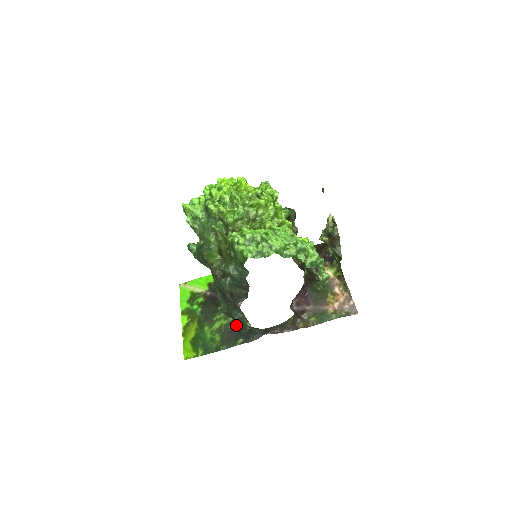
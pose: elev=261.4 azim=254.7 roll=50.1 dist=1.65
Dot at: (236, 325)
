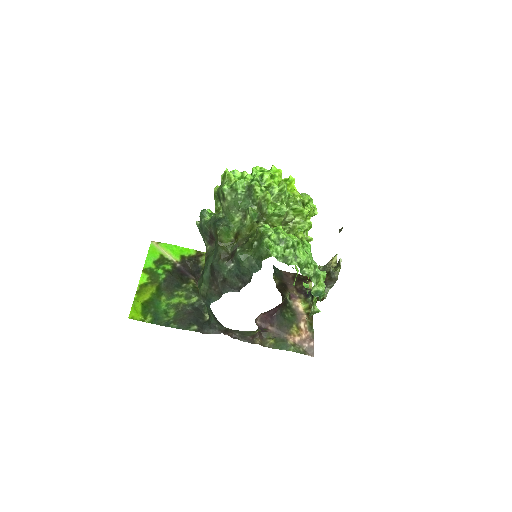
Dot at: (195, 310)
